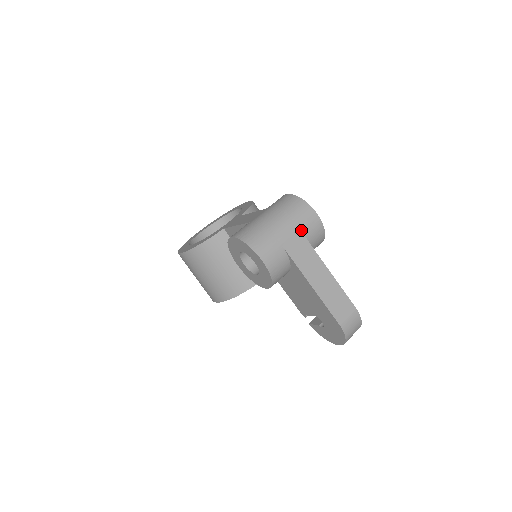
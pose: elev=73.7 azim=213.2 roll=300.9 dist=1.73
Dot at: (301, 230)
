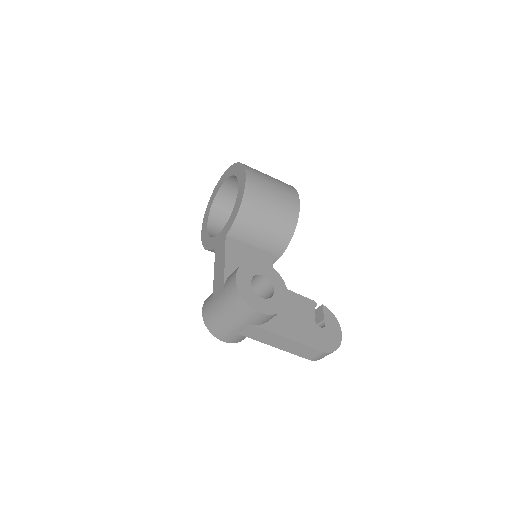
Dot at: (249, 323)
